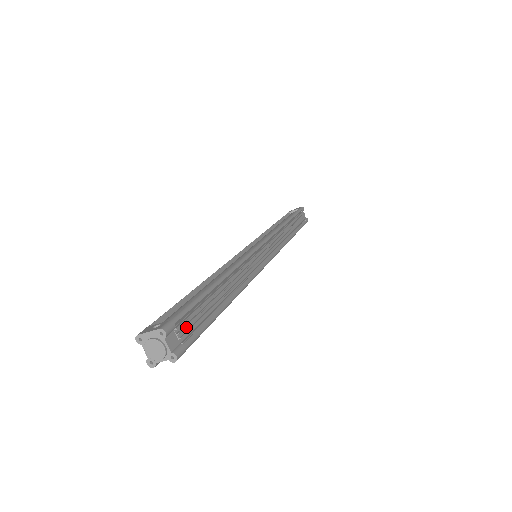
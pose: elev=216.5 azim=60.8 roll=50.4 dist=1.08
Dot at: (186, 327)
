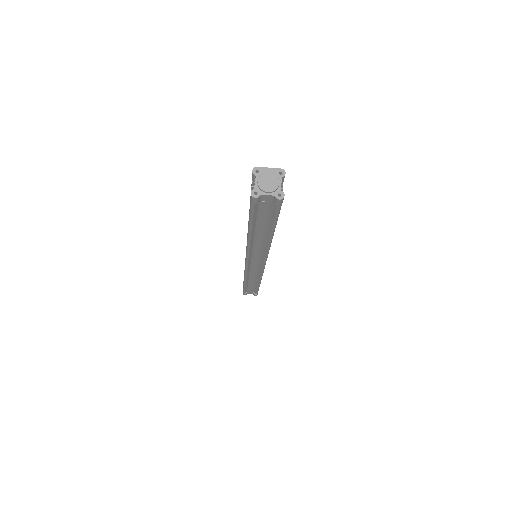
Dot at: occluded
